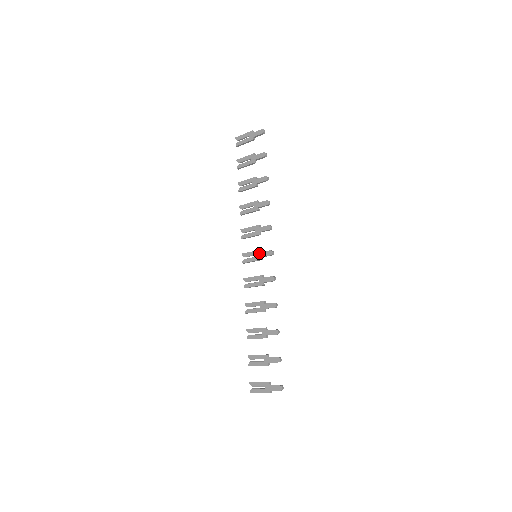
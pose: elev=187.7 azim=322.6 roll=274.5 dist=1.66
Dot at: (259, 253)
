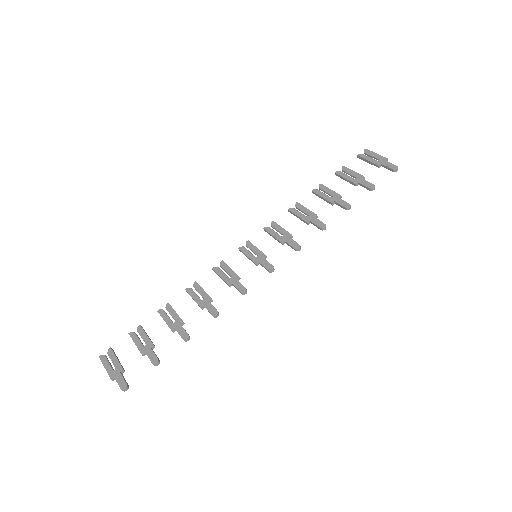
Dot at: (261, 256)
